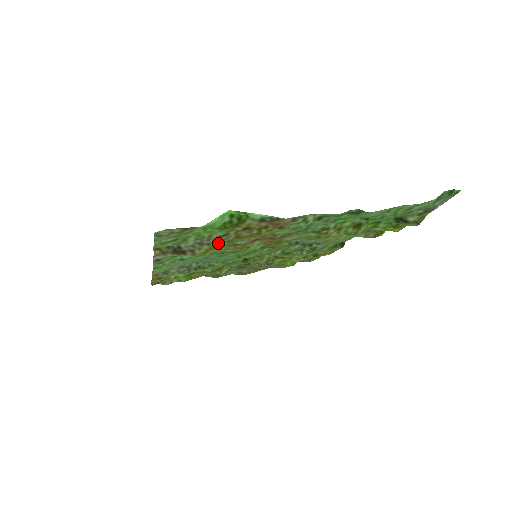
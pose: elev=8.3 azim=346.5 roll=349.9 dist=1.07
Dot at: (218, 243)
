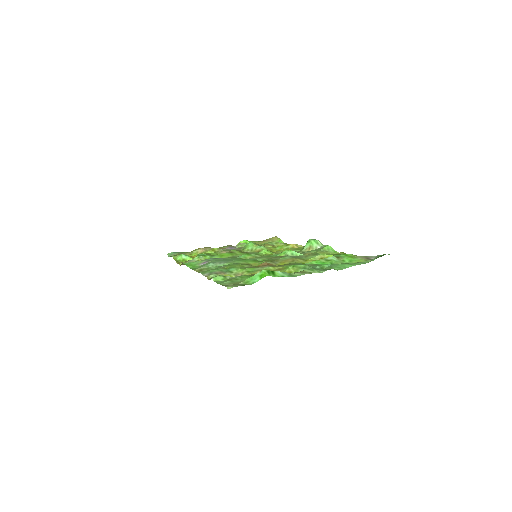
Dot at: occluded
